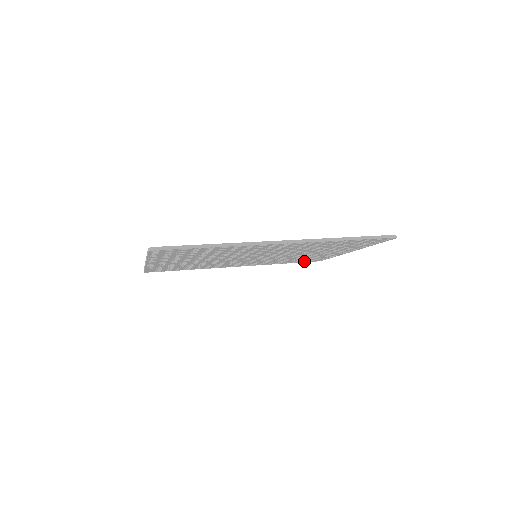
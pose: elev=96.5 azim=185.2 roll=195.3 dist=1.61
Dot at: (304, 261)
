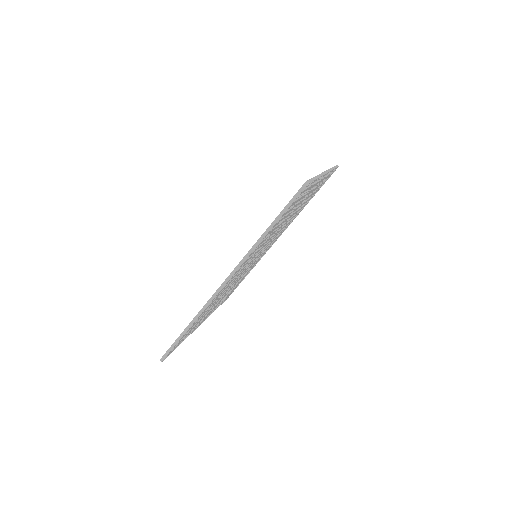
Dot at: occluded
